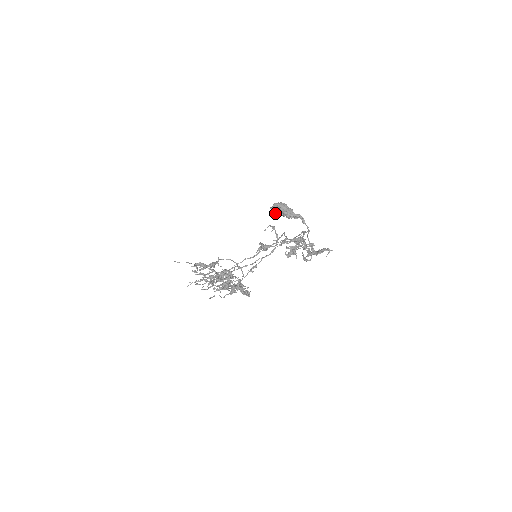
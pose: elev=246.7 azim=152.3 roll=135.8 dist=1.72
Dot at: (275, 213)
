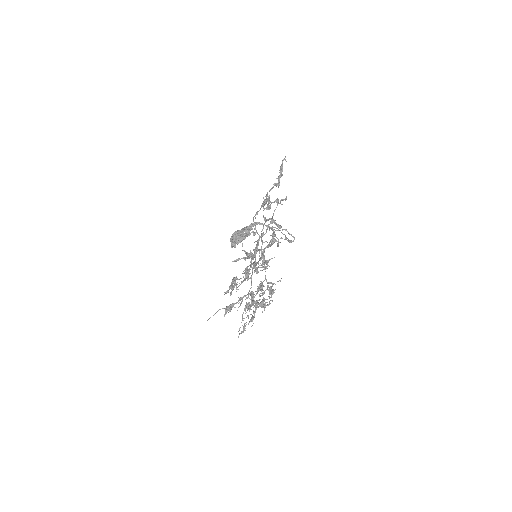
Dot at: (238, 243)
